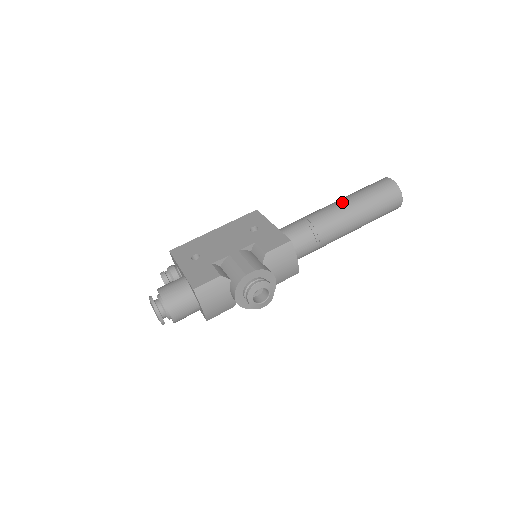
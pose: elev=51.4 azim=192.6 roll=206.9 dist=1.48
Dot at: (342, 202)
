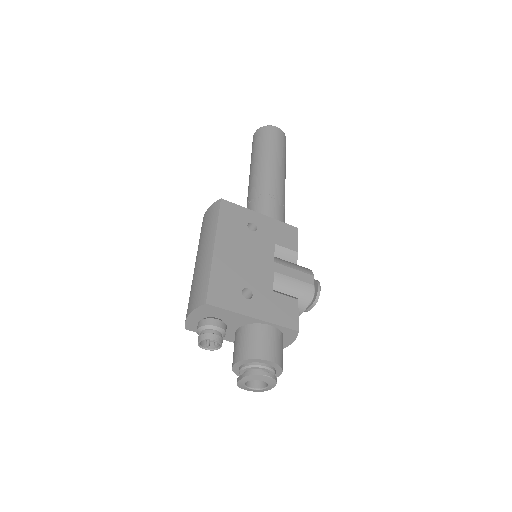
Dot at: (276, 165)
